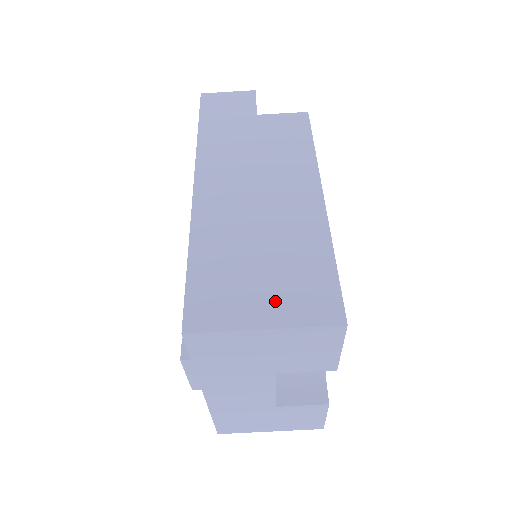
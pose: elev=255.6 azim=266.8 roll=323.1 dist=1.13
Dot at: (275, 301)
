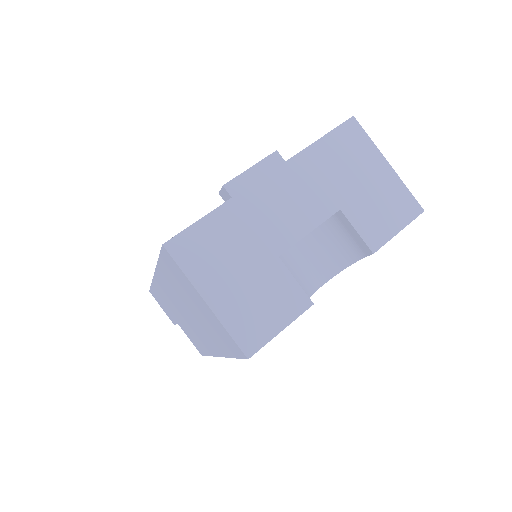
Dot at: occluded
